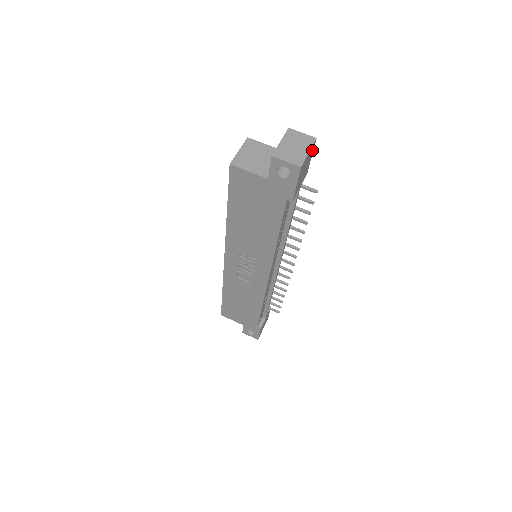
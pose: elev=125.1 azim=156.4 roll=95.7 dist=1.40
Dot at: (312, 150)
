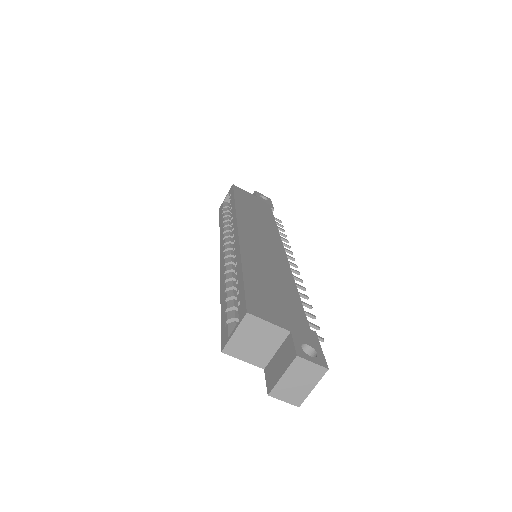
Dot at: occluded
